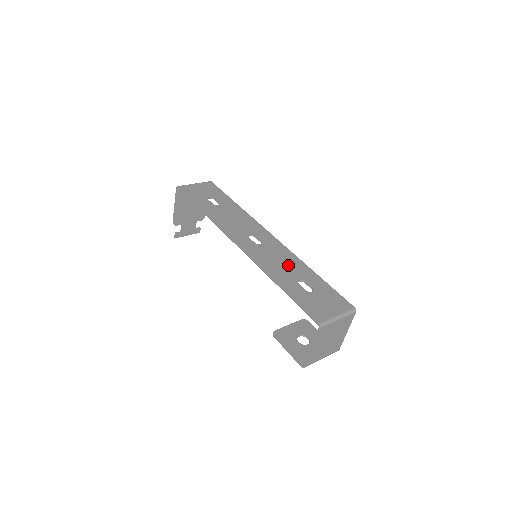
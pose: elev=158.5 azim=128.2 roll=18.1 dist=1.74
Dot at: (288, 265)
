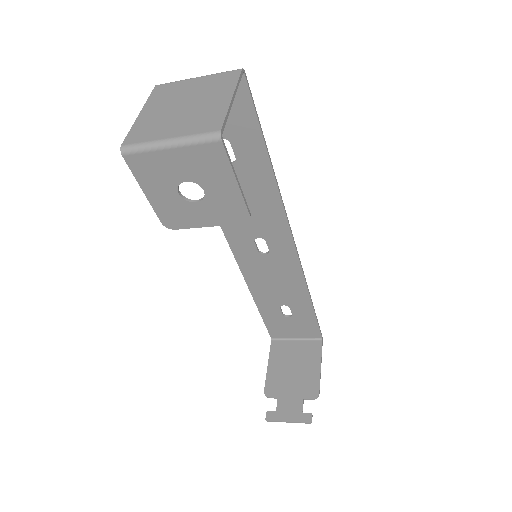
Dot at: (250, 191)
